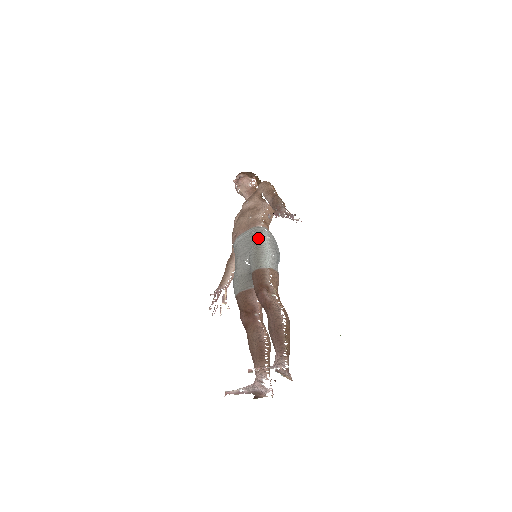
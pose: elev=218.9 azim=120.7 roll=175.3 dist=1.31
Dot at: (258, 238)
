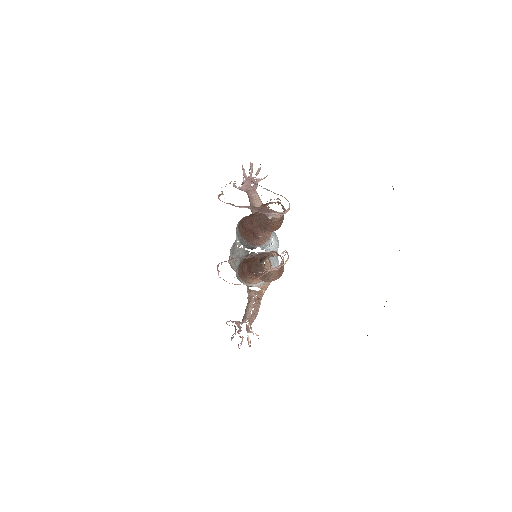
Dot at: occluded
